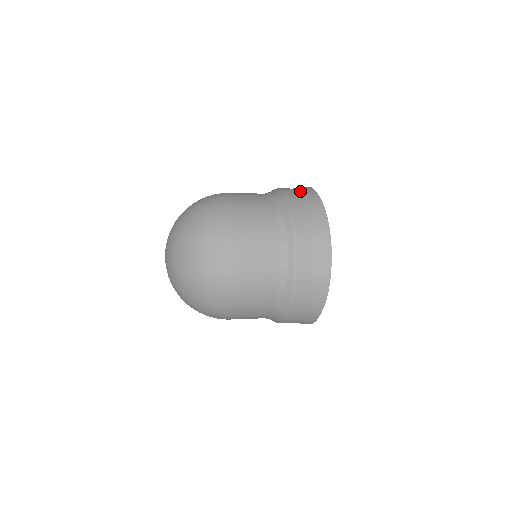
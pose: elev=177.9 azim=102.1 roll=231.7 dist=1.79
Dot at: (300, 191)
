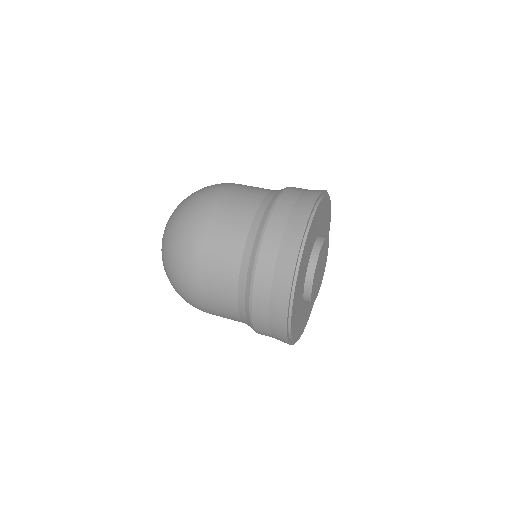
Dot at: (281, 248)
